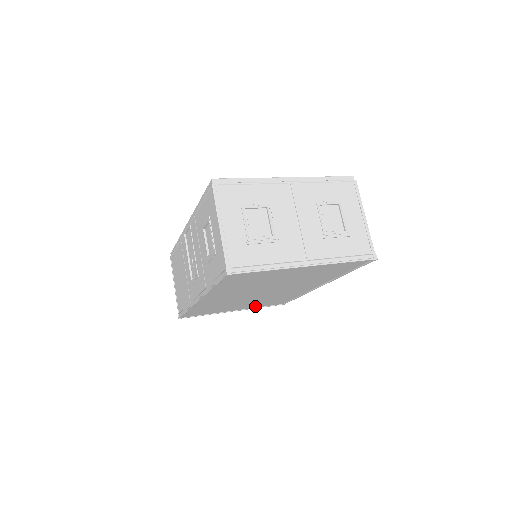
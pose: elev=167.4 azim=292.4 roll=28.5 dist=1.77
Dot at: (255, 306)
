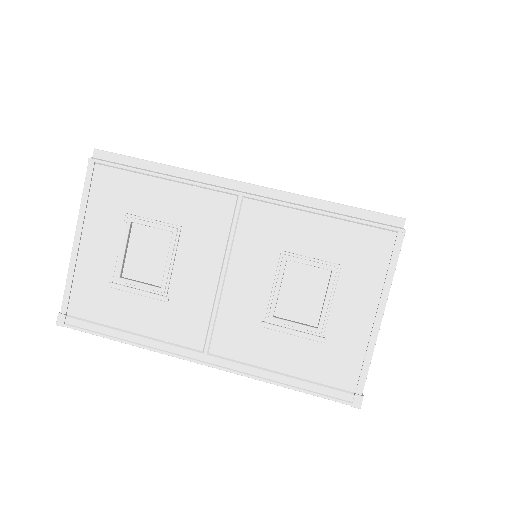
Dot at: occluded
